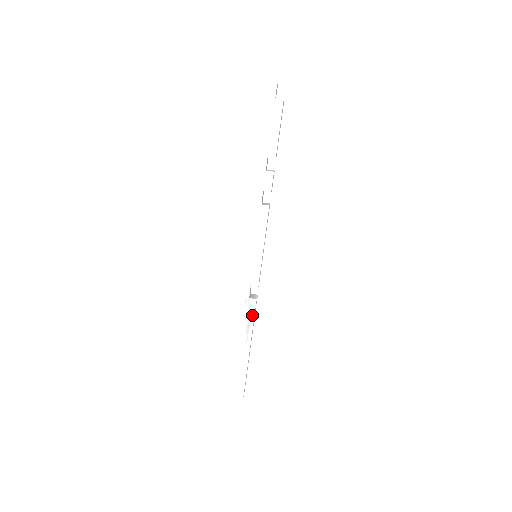
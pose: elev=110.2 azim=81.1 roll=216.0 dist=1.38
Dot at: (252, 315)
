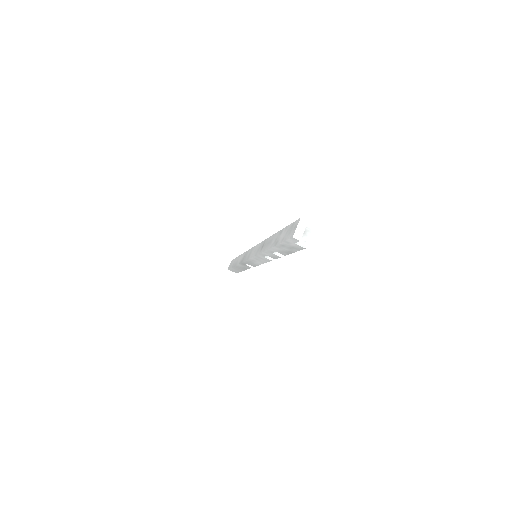
Dot at: (247, 268)
